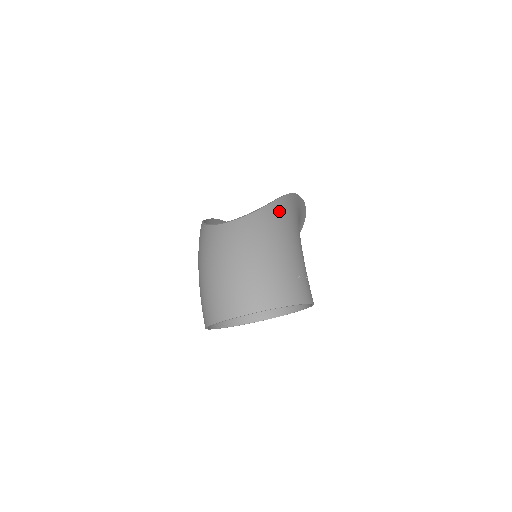
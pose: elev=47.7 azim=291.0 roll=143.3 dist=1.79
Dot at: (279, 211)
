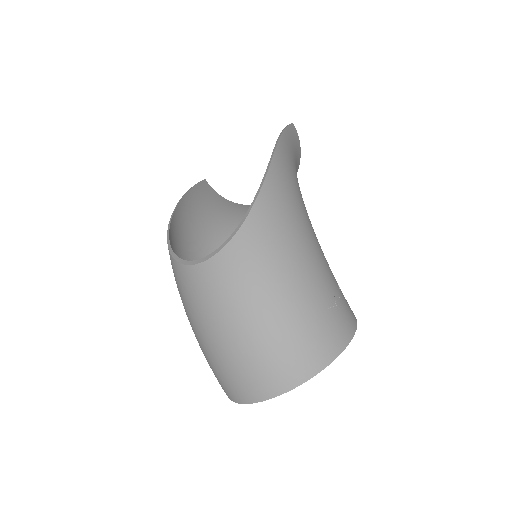
Dot at: (271, 211)
